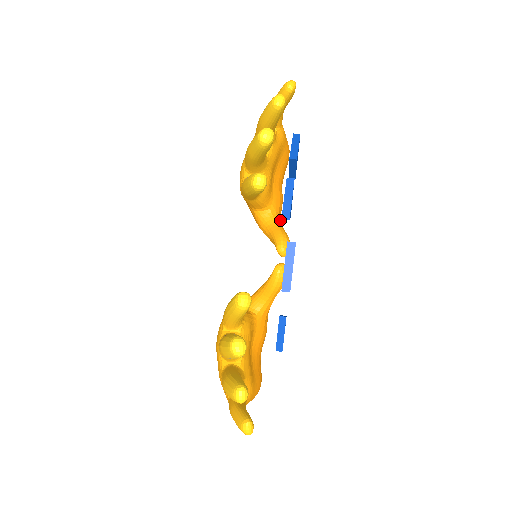
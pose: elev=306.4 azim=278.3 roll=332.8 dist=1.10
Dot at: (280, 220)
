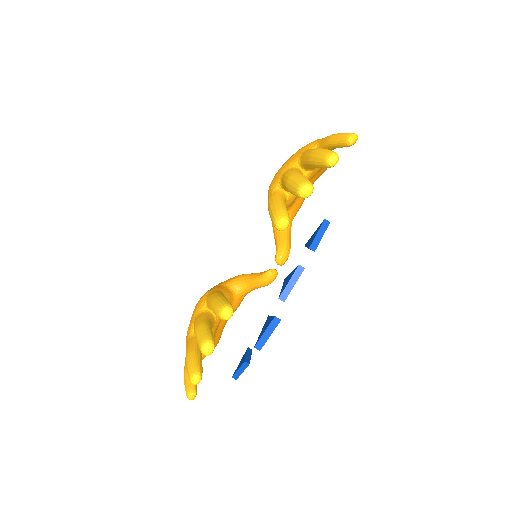
Dot at: occluded
